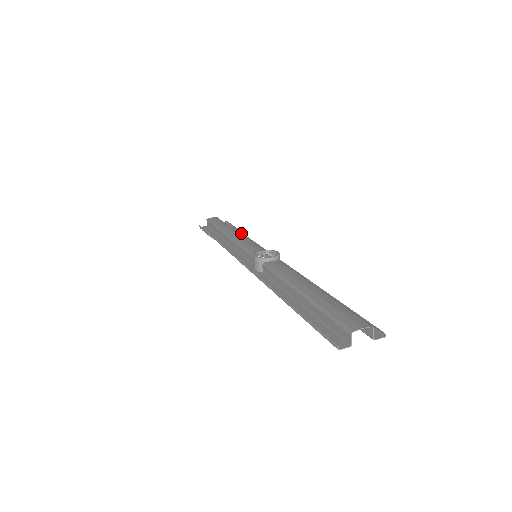
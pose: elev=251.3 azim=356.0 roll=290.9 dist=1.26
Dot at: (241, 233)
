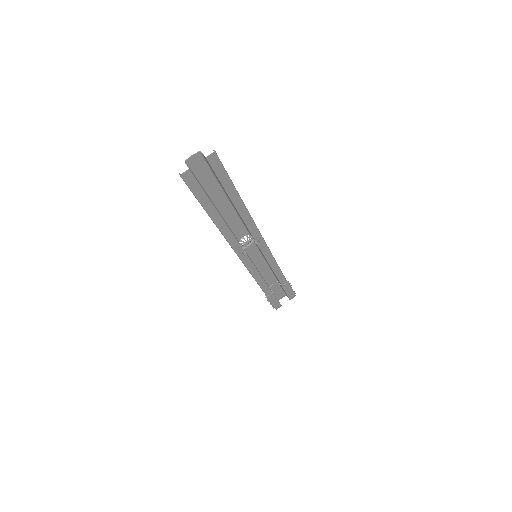
Dot at: (285, 278)
